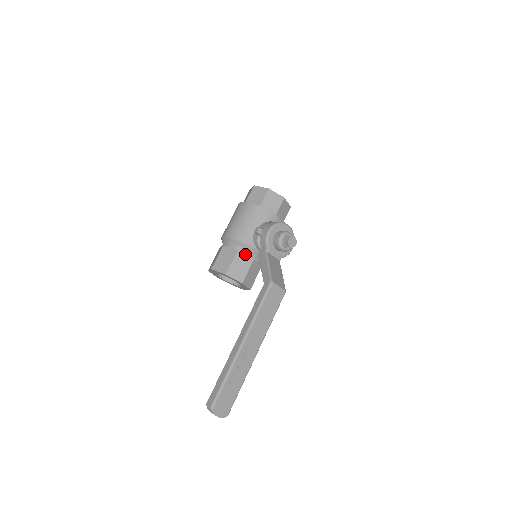
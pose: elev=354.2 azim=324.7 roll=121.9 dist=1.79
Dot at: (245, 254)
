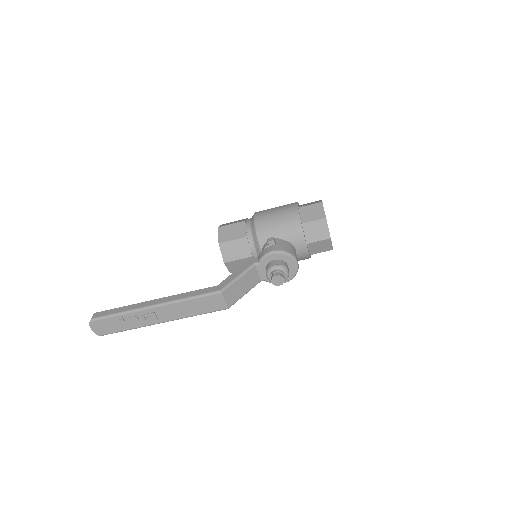
Dot at: (250, 245)
